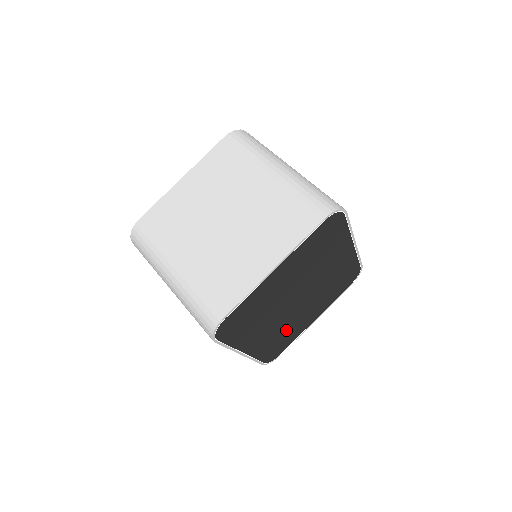
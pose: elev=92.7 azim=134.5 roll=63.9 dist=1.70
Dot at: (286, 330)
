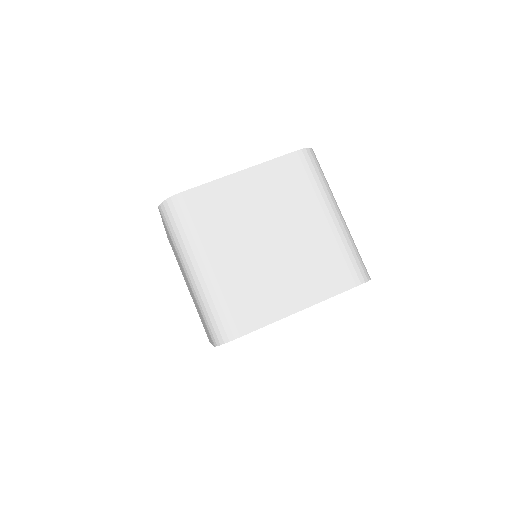
Dot at: occluded
